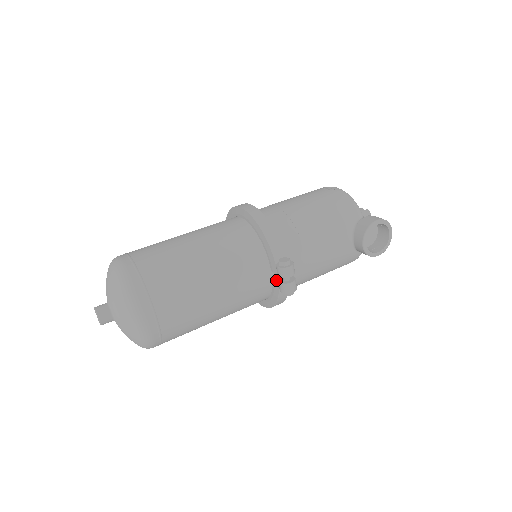
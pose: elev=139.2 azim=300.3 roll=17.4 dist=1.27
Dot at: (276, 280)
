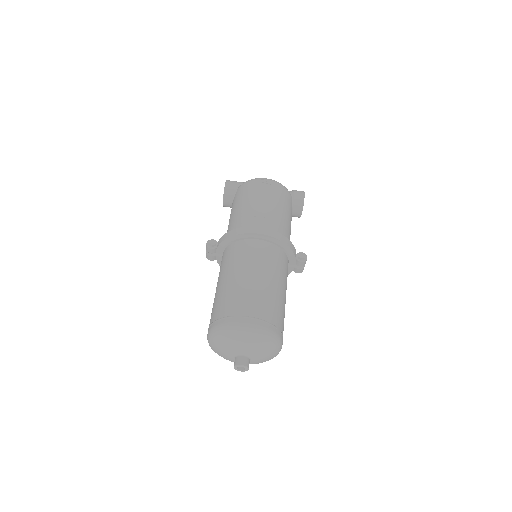
Dot at: (292, 268)
